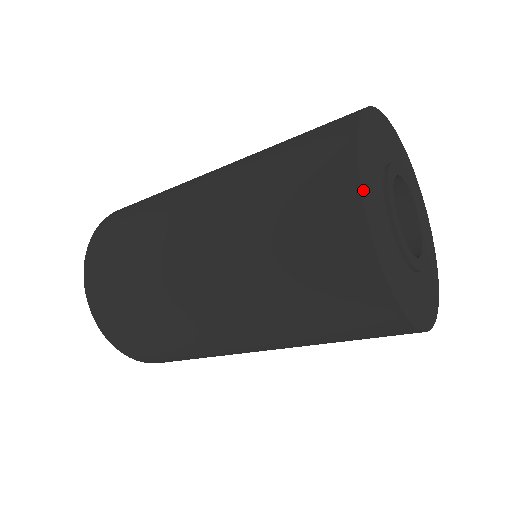
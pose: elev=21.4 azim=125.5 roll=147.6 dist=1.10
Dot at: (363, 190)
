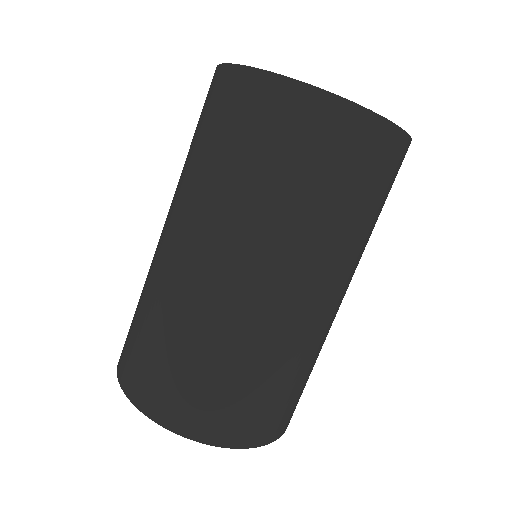
Dot at: (281, 76)
